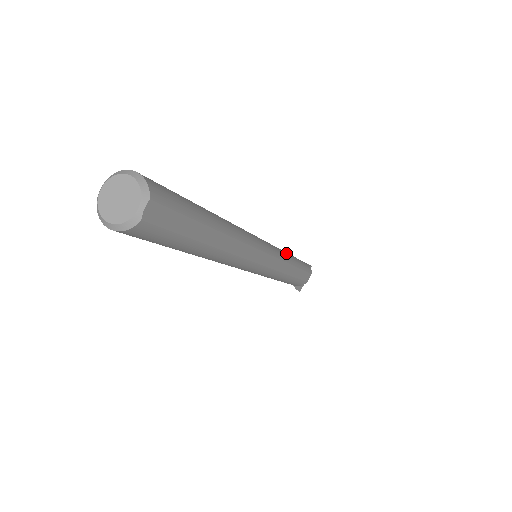
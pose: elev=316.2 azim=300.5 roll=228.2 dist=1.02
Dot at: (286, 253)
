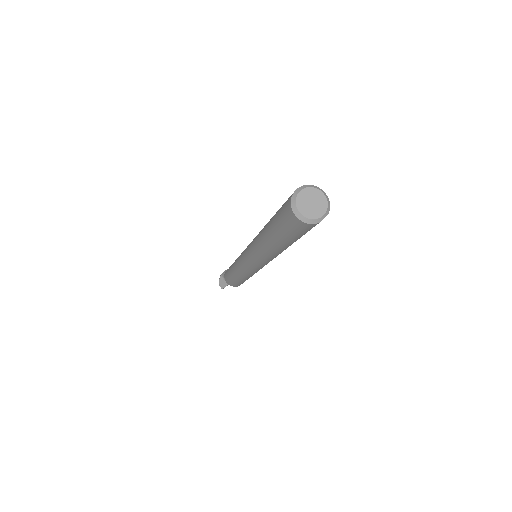
Dot at: occluded
